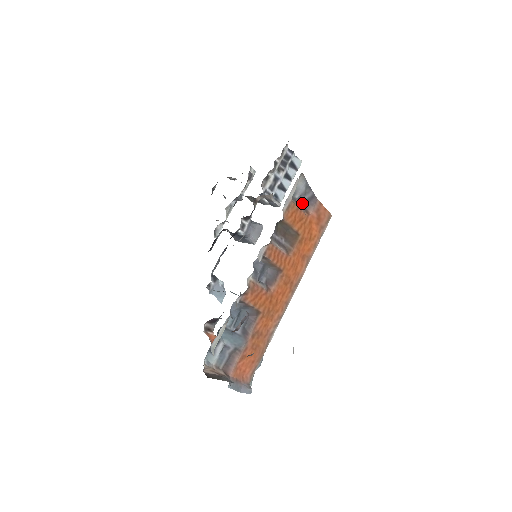
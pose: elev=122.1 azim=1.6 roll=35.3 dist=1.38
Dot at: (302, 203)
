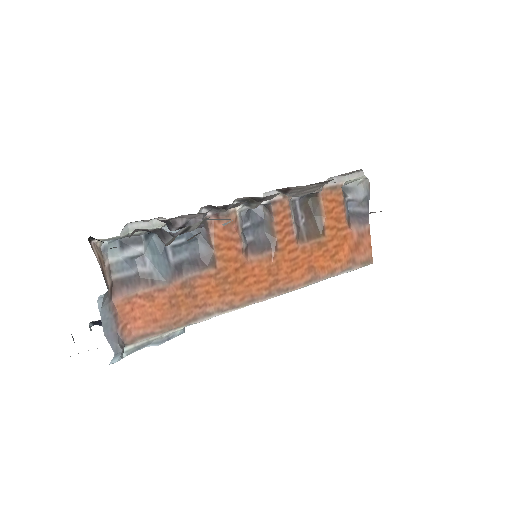
Dot at: (349, 211)
